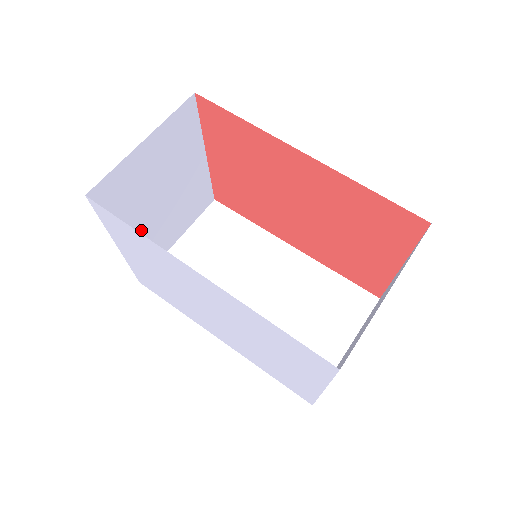
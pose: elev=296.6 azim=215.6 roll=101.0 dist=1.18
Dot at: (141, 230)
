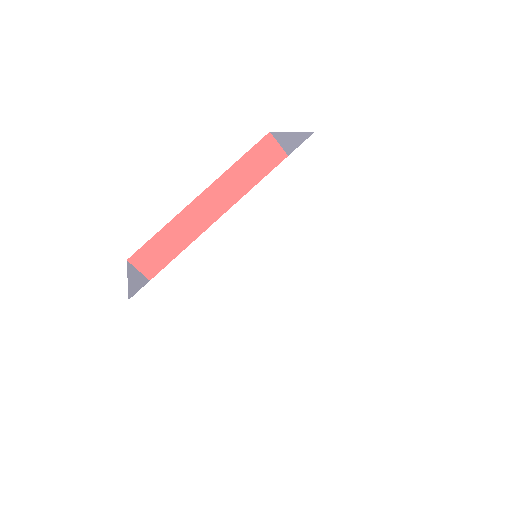
Dot at: occluded
